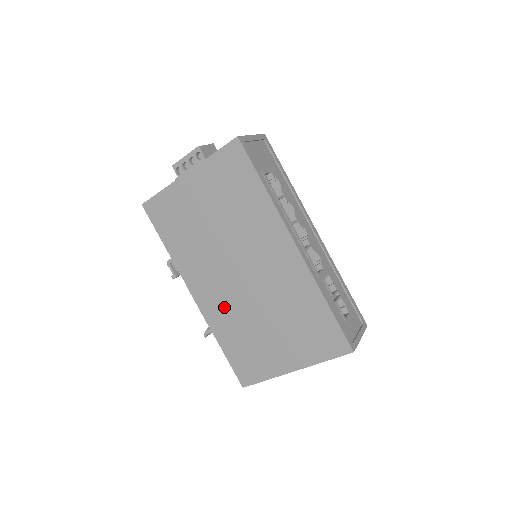
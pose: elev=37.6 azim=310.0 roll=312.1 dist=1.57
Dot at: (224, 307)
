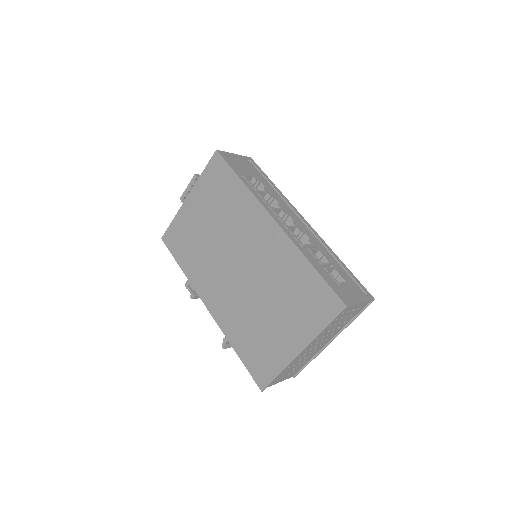
Dot at: (231, 307)
